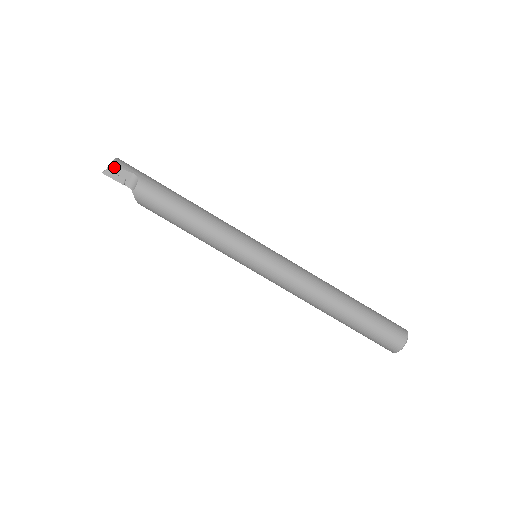
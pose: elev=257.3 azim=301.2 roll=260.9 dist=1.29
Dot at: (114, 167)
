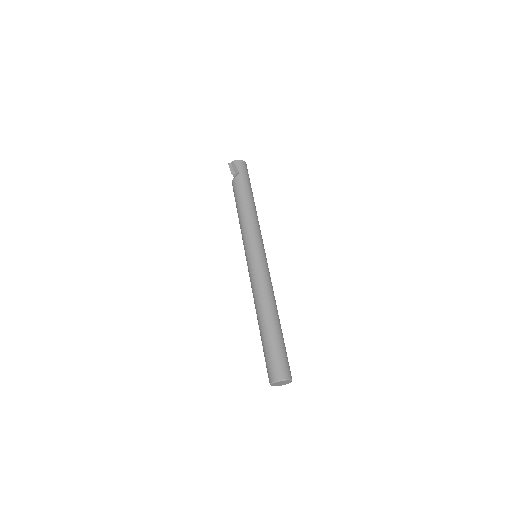
Dot at: (234, 163)
